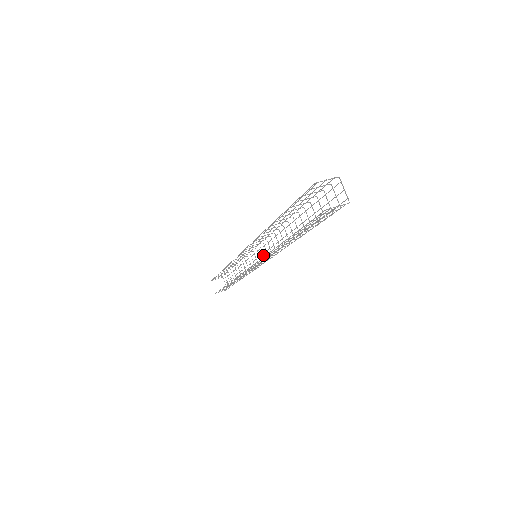
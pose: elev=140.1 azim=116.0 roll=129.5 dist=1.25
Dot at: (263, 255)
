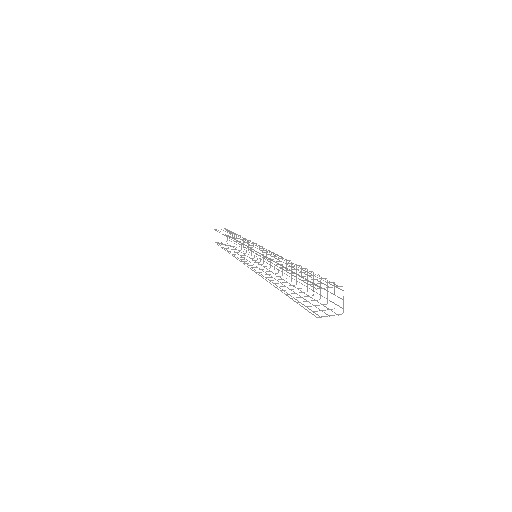
Dot at: occluded
